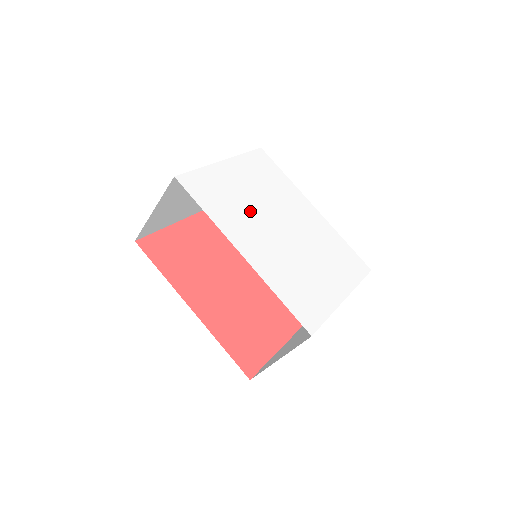
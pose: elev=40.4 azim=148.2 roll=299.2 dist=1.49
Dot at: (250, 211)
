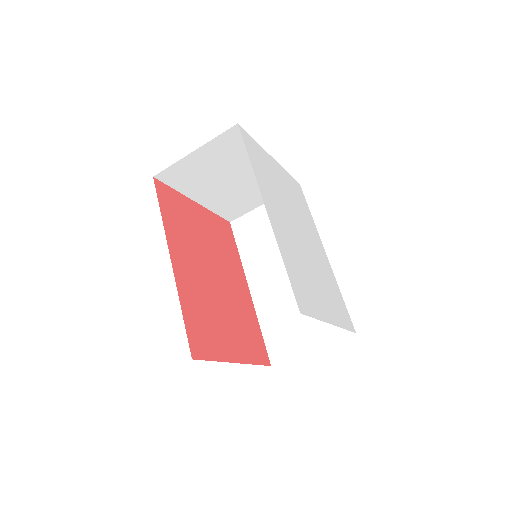
Dot at: (281, 199)
